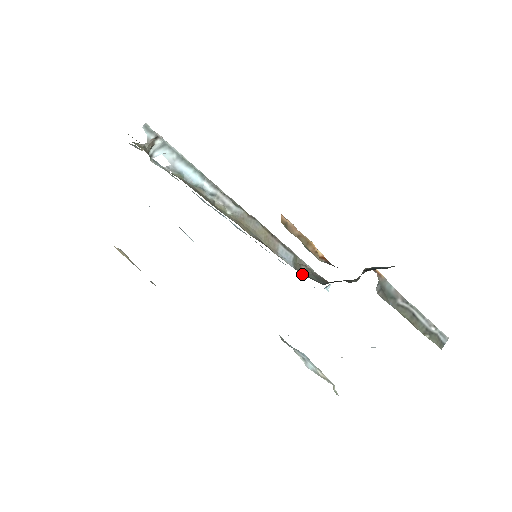
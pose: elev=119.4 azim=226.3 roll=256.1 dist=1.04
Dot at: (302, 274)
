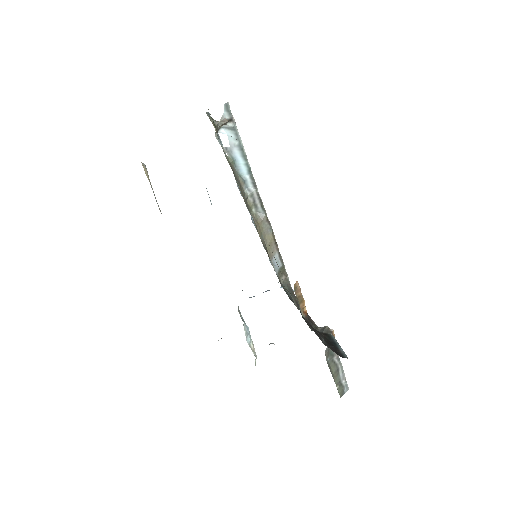
Dot at: (281, 284)
